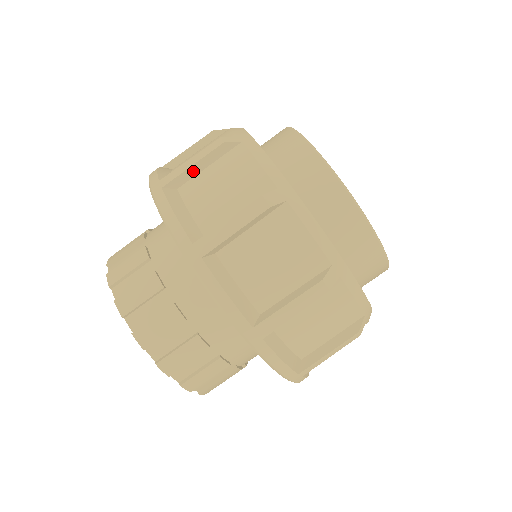
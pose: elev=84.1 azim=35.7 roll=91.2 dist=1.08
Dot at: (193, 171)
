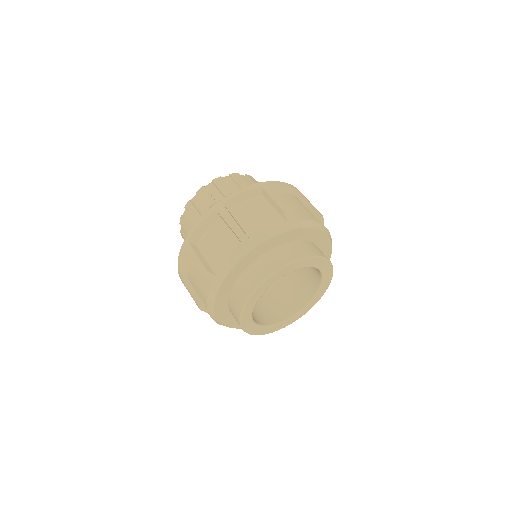
Dot at: (226, 223)
